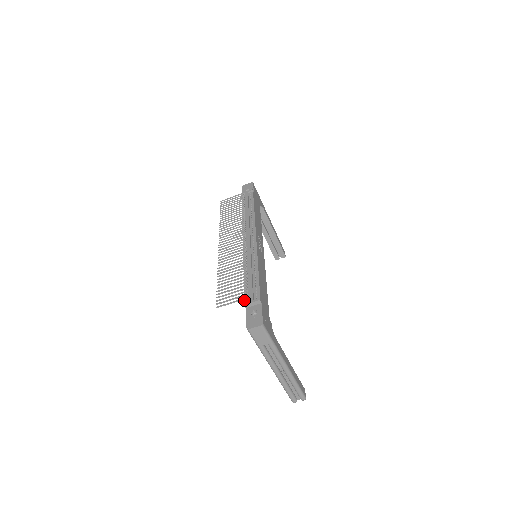
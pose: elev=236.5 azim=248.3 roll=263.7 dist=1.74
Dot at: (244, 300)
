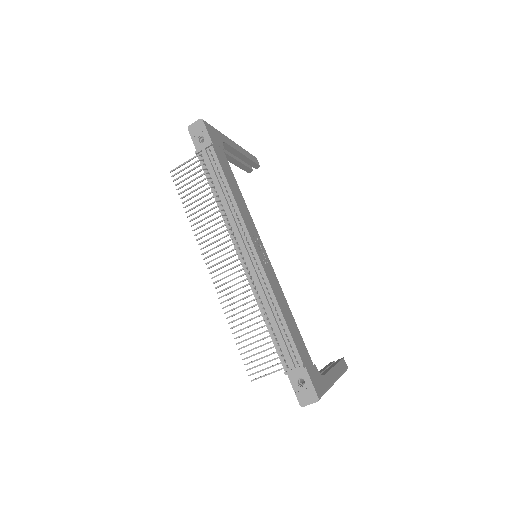
Dot at: (282, 365)
